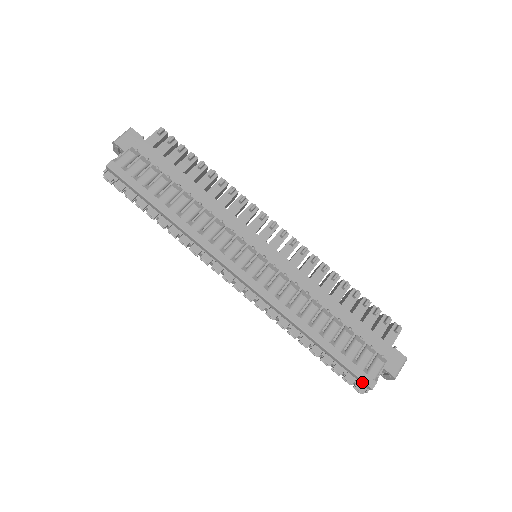
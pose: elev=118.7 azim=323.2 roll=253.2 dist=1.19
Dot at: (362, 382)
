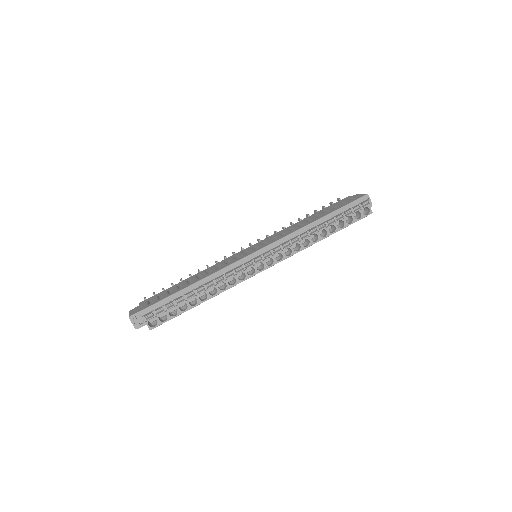
Dot at: (360, 200)
